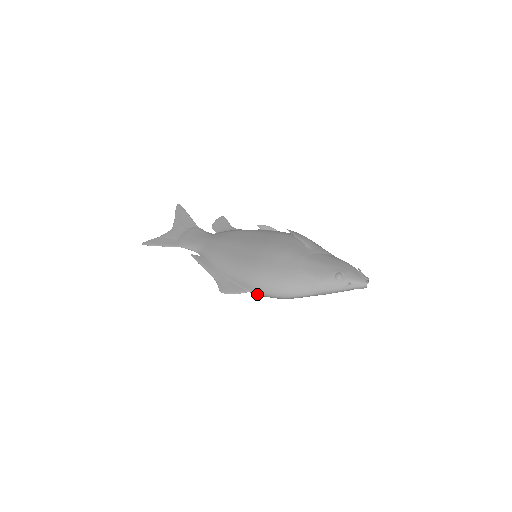
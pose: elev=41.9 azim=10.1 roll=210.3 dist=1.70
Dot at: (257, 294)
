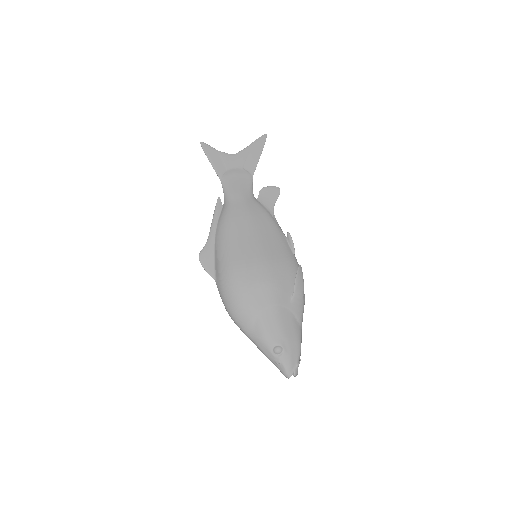
Dot at: (218, 288)
